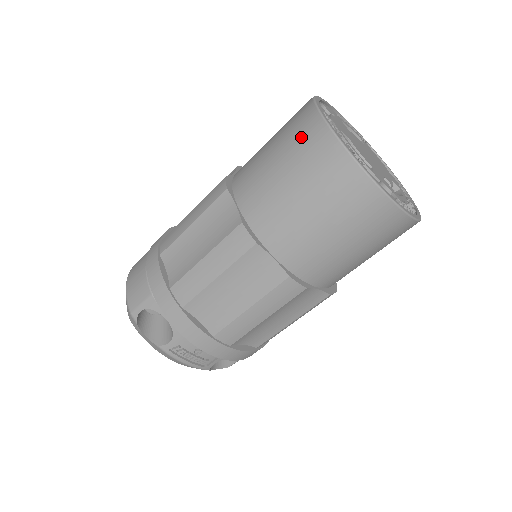
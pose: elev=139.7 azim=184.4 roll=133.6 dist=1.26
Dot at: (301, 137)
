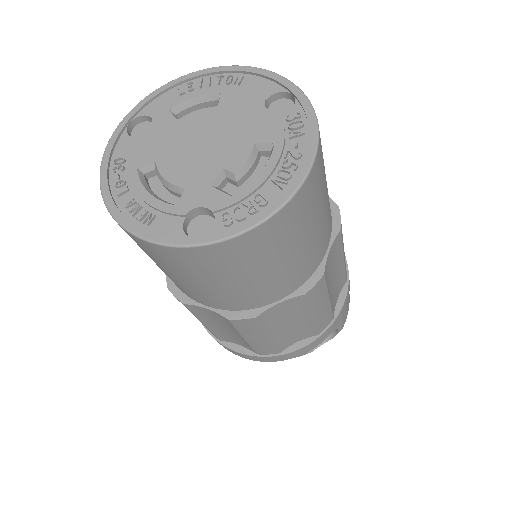
Dot at: occluded
